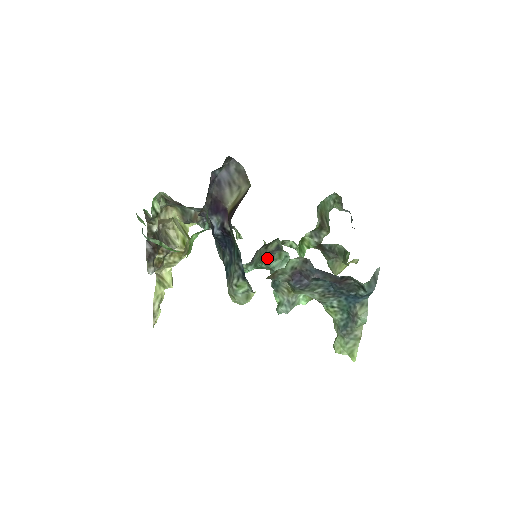
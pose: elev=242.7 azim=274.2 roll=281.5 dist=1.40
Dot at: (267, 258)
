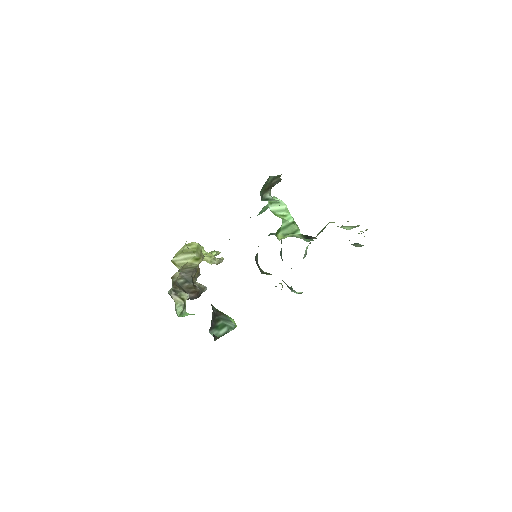
Dot at: occluded
